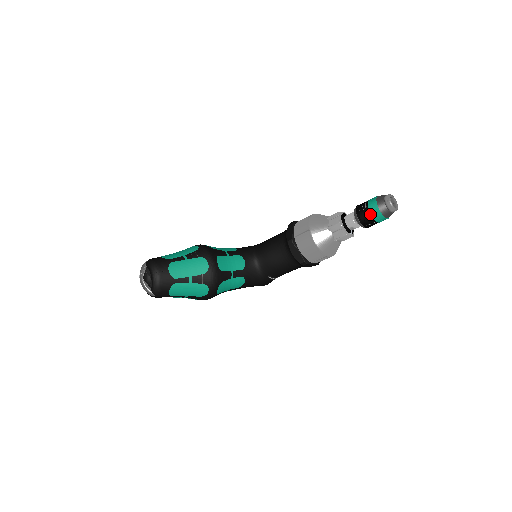
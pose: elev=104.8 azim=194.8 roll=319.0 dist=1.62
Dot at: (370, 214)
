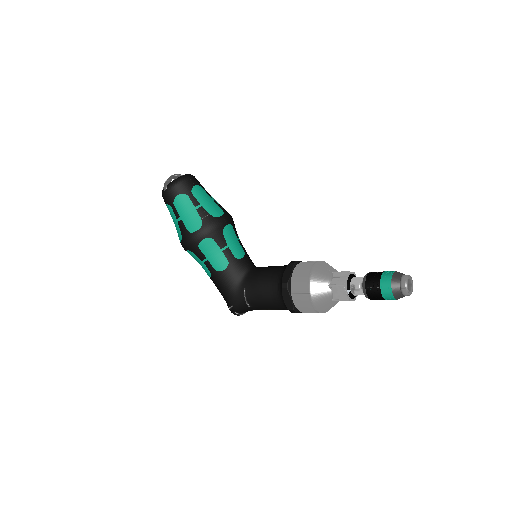
Dot at: (381, 276)
